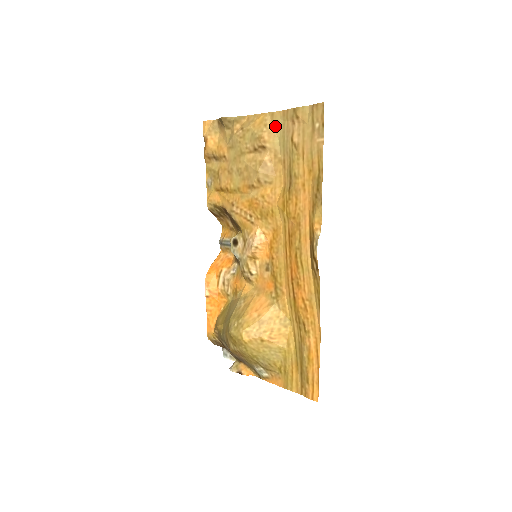
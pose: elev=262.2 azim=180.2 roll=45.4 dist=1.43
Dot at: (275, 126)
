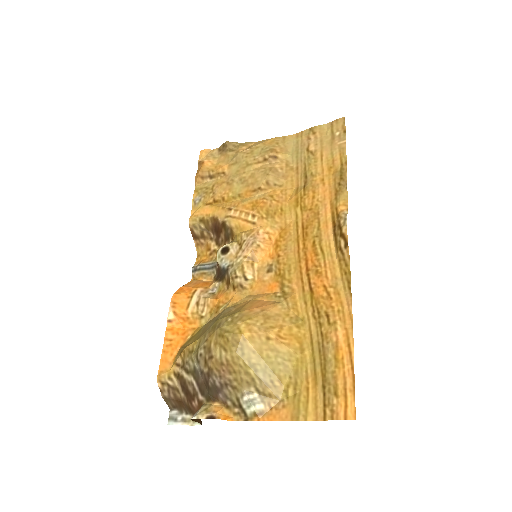
Dot at: (287, 145)
